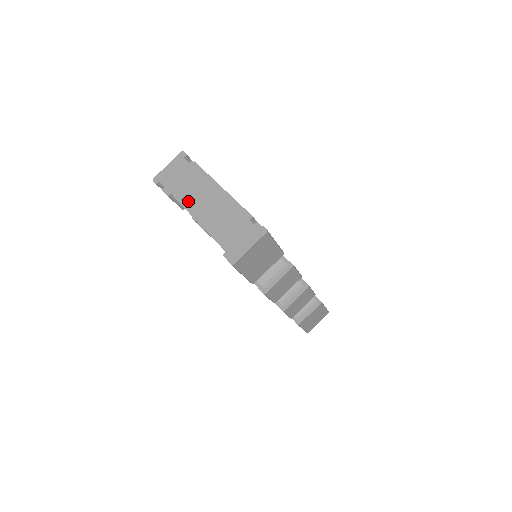
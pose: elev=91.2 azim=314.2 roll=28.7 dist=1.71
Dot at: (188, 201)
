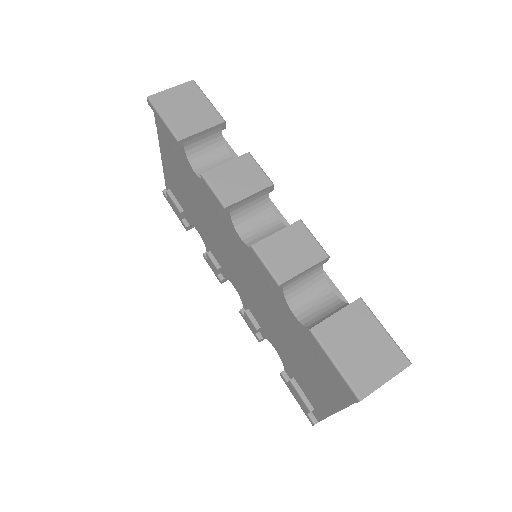
Dot at: occluded
